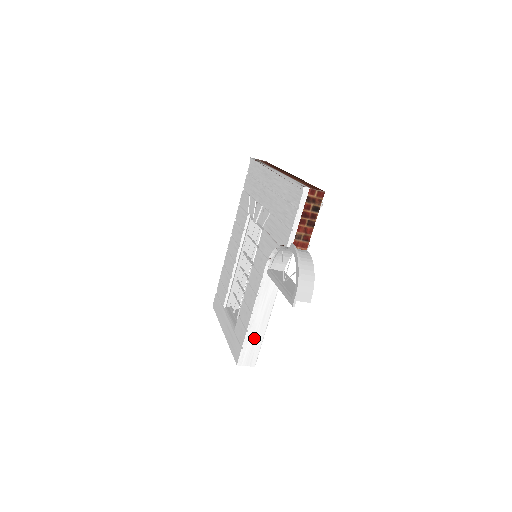
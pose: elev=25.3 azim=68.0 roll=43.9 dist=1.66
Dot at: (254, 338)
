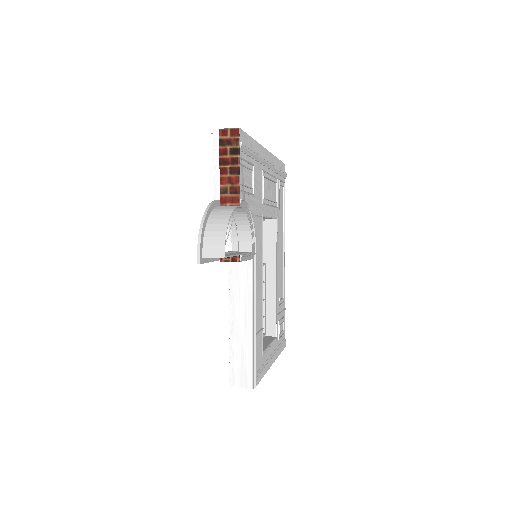
Dot at: (241, 347)
